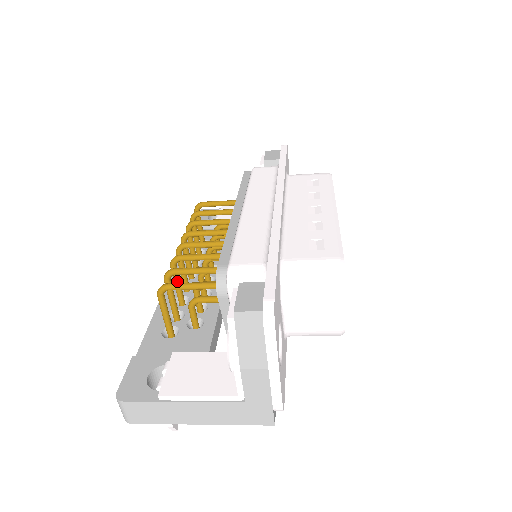
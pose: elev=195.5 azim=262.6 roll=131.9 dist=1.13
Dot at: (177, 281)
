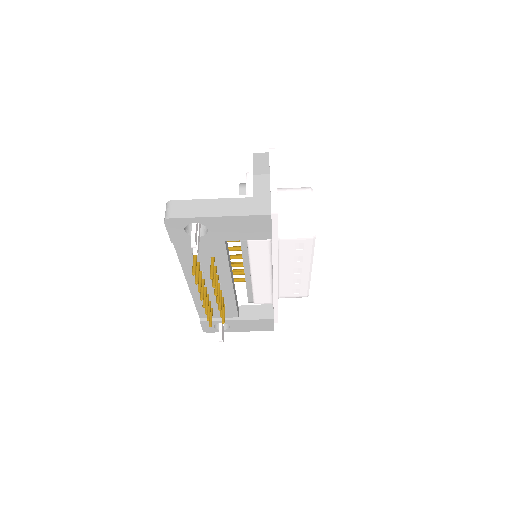
Dot at: occluded
